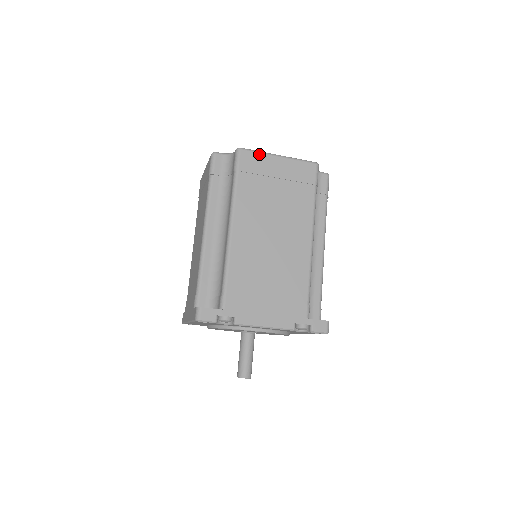
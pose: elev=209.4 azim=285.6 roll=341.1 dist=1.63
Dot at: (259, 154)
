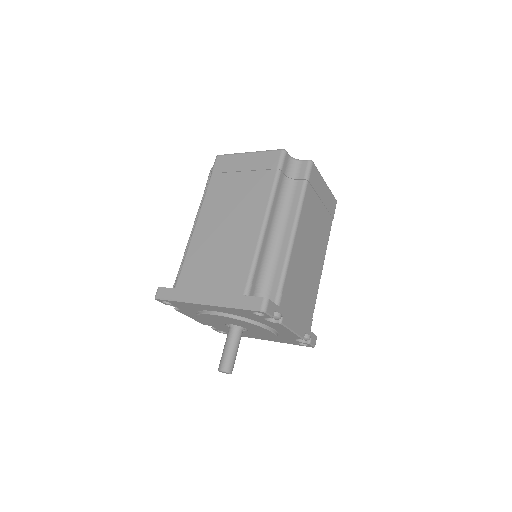
Dot at: (319, 174)
